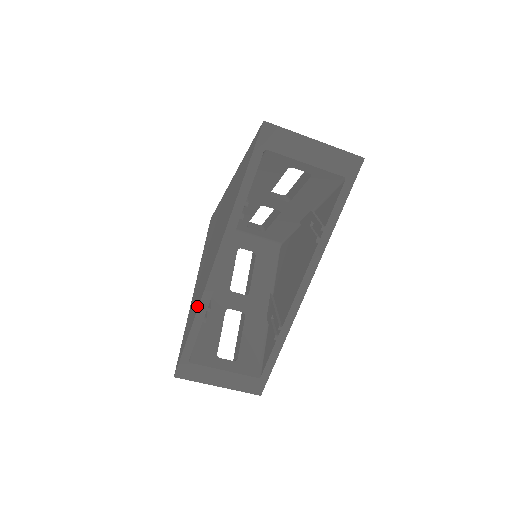
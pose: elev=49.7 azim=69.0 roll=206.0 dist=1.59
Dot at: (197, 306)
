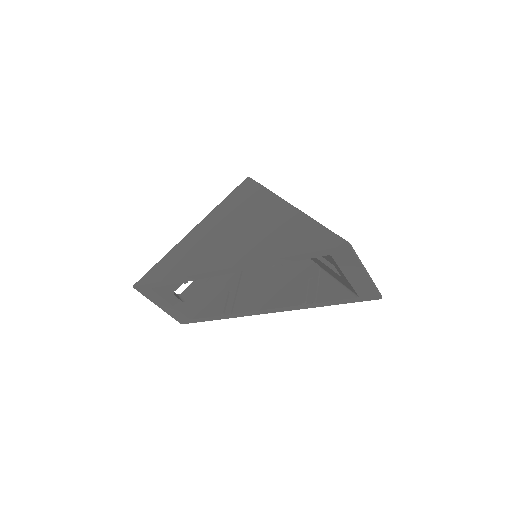
Dot at: (188, 271)
